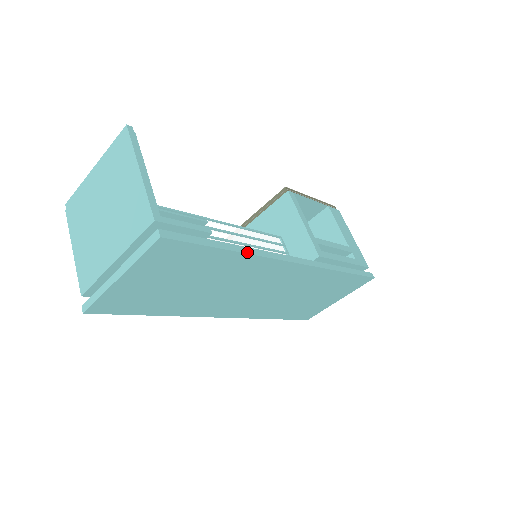
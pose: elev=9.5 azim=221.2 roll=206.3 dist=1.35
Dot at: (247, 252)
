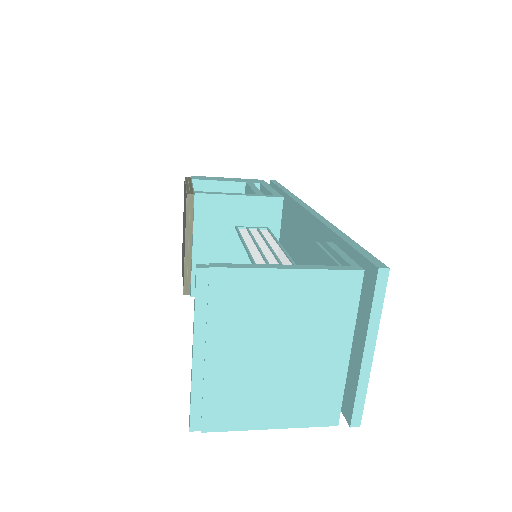
Dot at: (336, 228)
